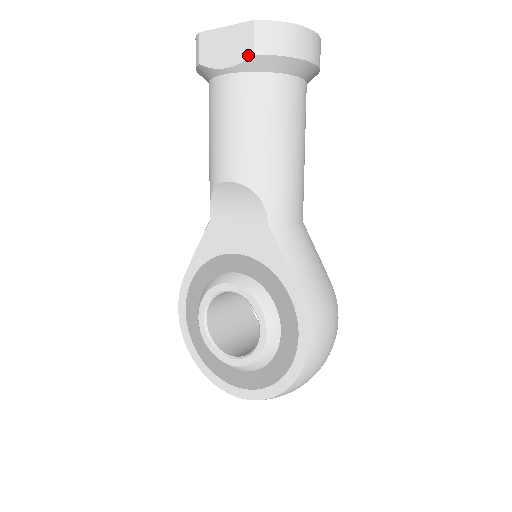
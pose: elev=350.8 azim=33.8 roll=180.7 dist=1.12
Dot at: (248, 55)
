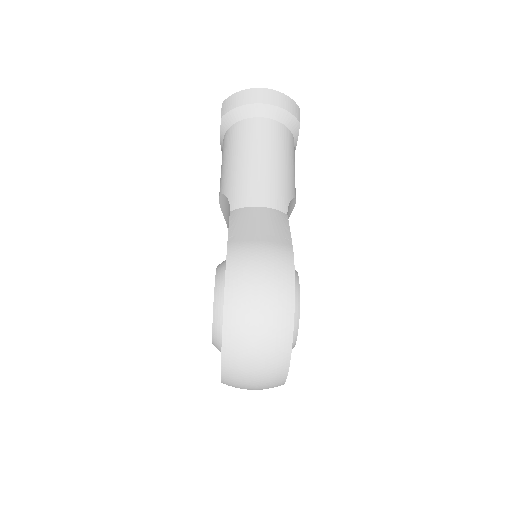
Dot at: (221, 122)
